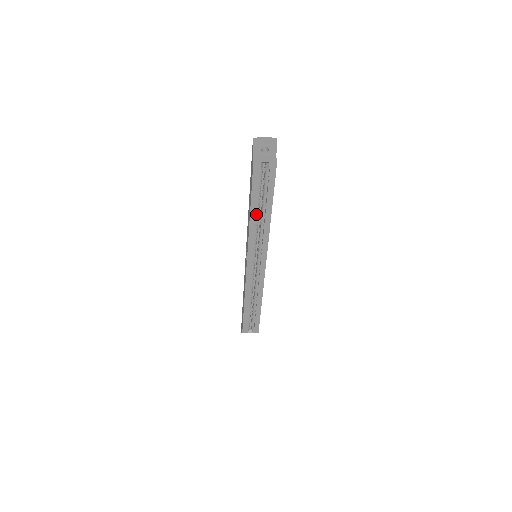
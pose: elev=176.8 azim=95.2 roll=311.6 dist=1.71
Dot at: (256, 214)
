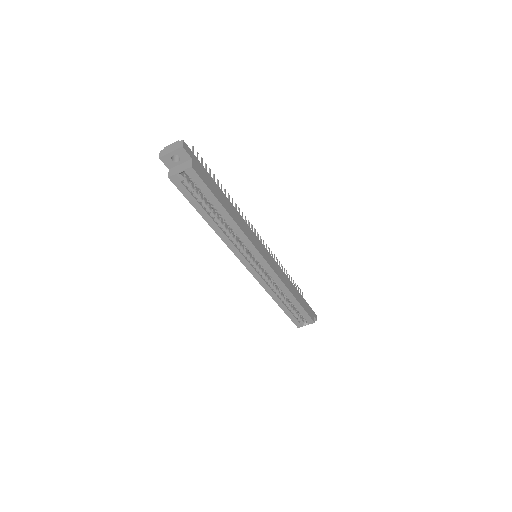
Dot at: (217, 222)
